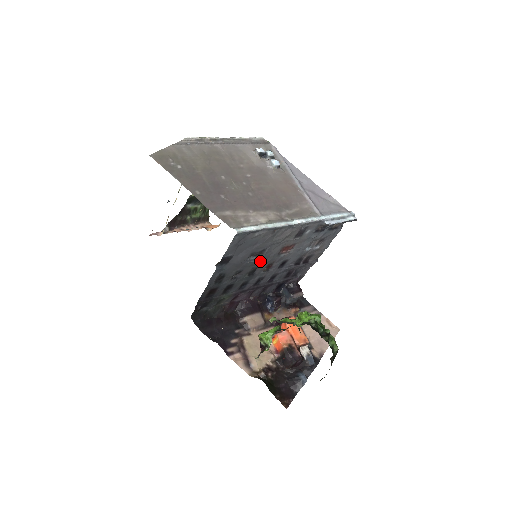
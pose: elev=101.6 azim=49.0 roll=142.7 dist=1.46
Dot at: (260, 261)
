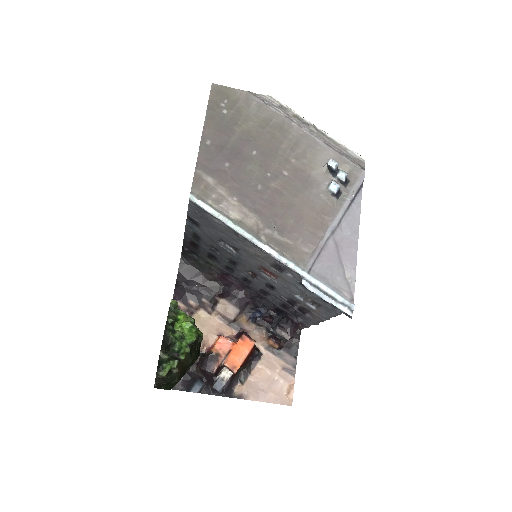
Dot at: (238, 258)
